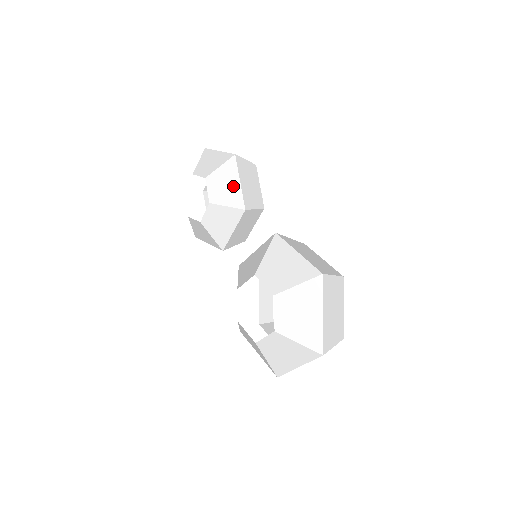
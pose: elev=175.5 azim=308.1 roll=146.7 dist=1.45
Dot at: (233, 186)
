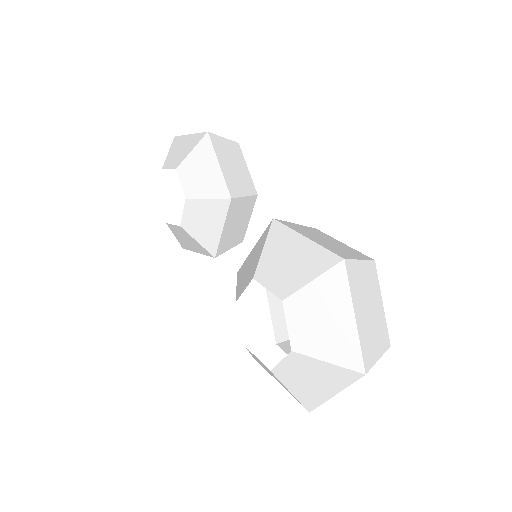
Dot at: (211, 172)
